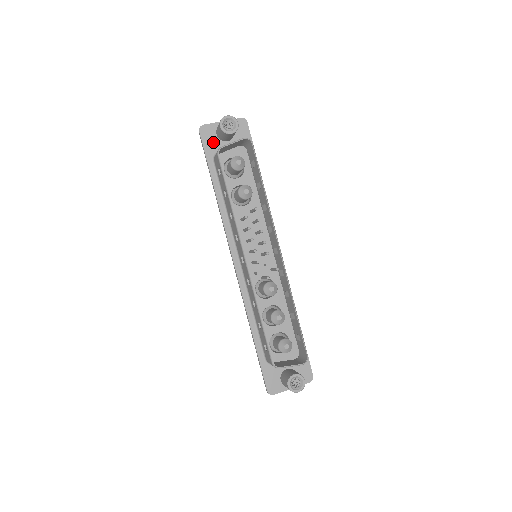
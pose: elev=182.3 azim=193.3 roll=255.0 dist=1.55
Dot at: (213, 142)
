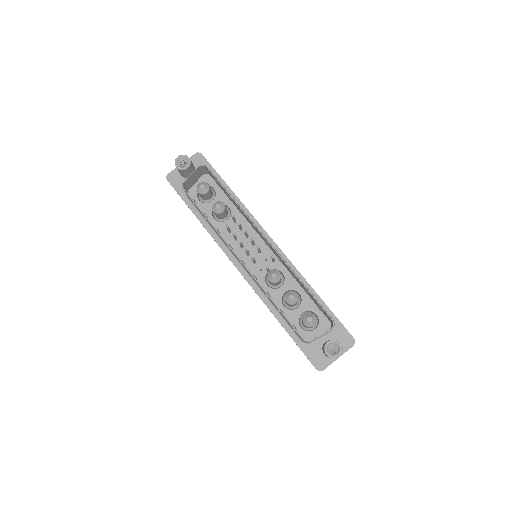
Dot at: (181, 183)
